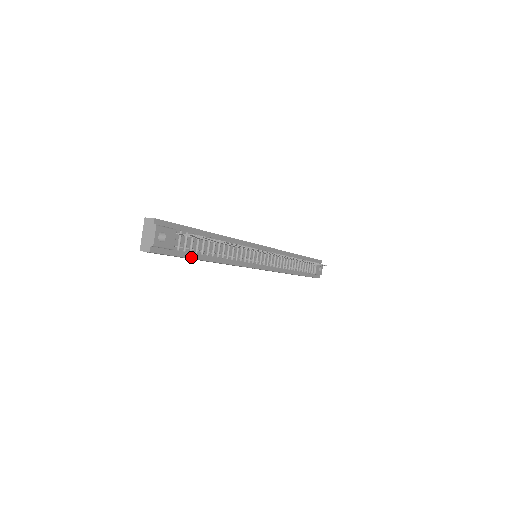
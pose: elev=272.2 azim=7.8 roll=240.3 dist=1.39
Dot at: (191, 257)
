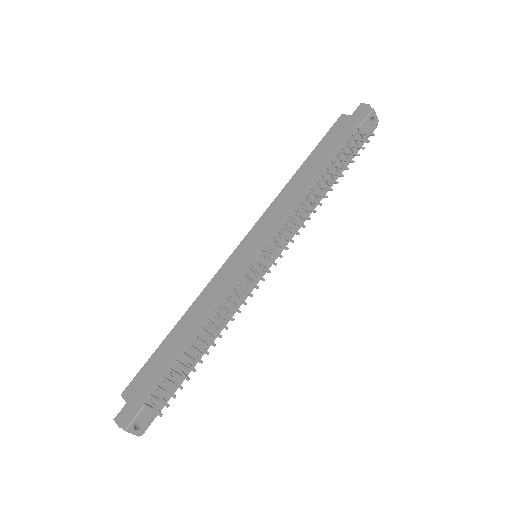
Dot at: (180, 384)
